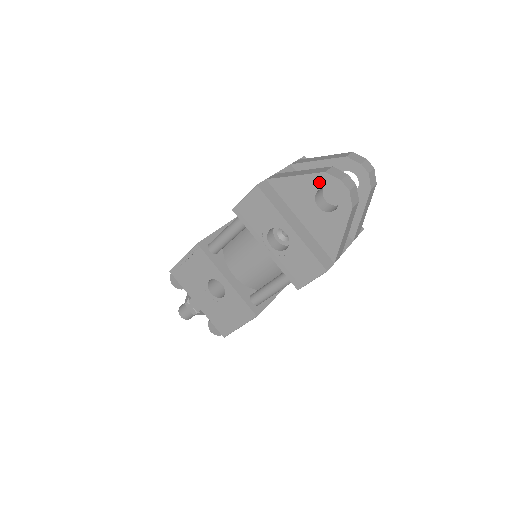
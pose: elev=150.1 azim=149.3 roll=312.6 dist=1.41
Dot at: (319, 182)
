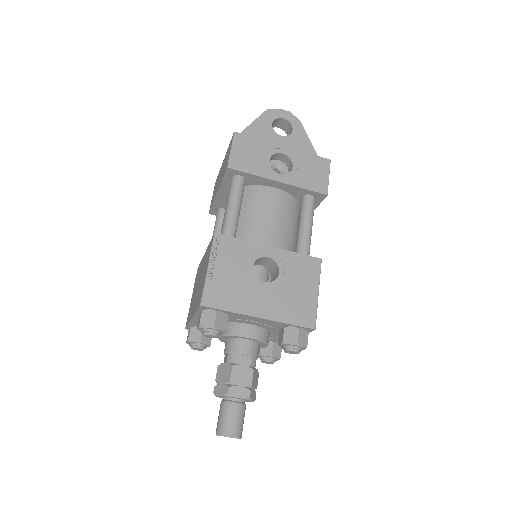
Dot at: (268, 118)
